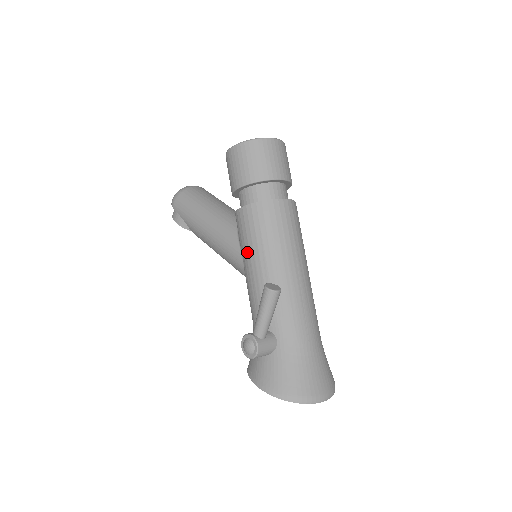
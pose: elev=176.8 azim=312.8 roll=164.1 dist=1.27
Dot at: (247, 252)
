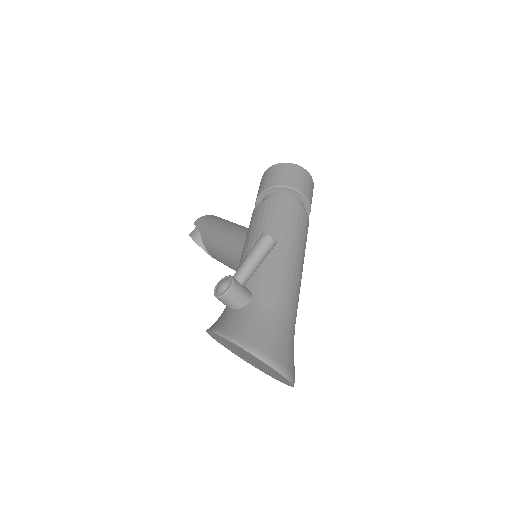
Dot at: (253, 231)
